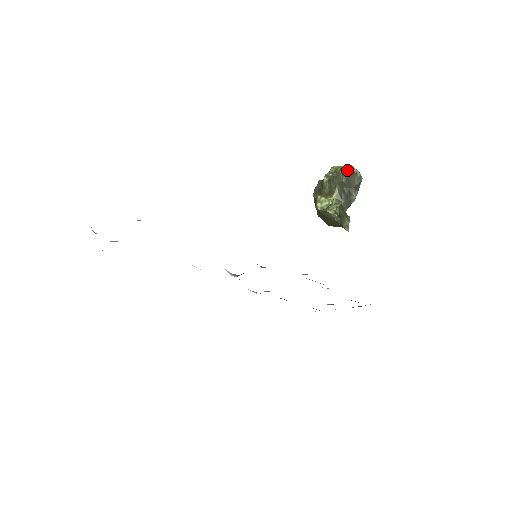
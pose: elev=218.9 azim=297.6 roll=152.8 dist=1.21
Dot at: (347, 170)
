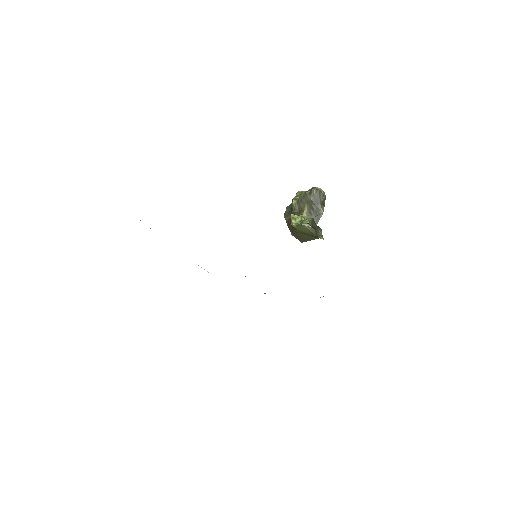
Dot at: (313, 189)
